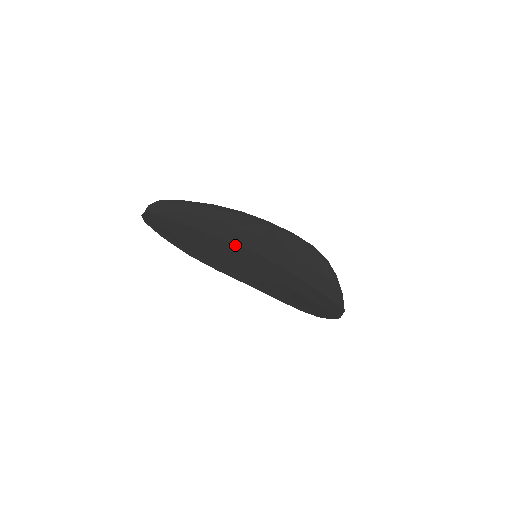
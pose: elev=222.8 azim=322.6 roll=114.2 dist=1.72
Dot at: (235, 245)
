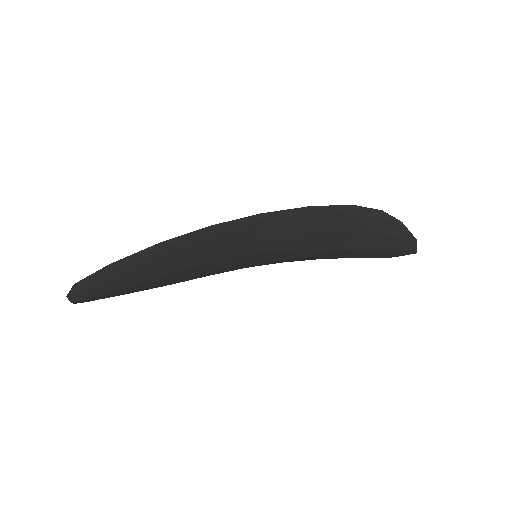
Dot at: (220, 257)
